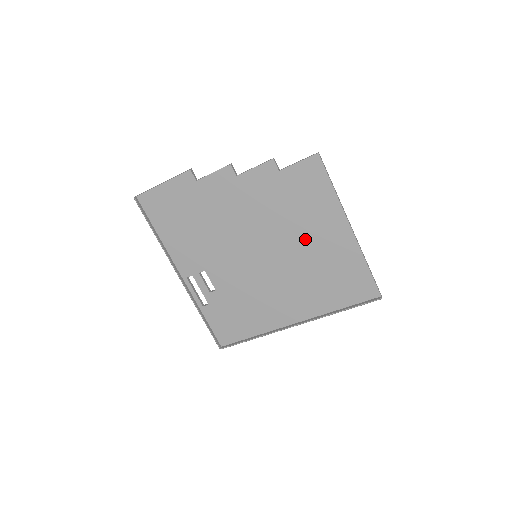
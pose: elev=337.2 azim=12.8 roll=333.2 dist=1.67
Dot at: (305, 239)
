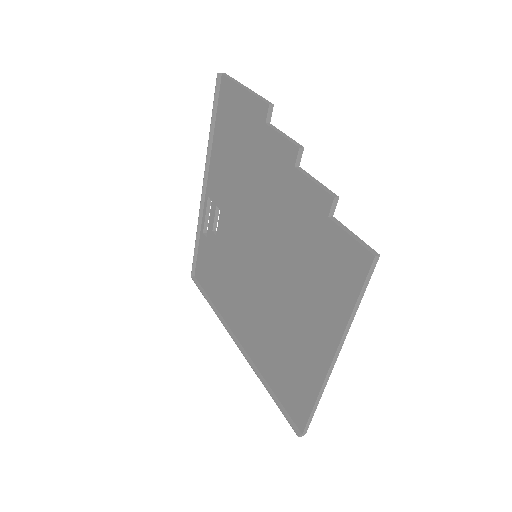
Dot at: (294, 304)
